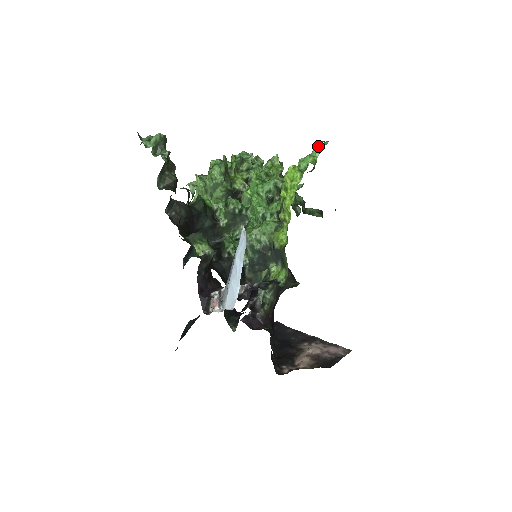
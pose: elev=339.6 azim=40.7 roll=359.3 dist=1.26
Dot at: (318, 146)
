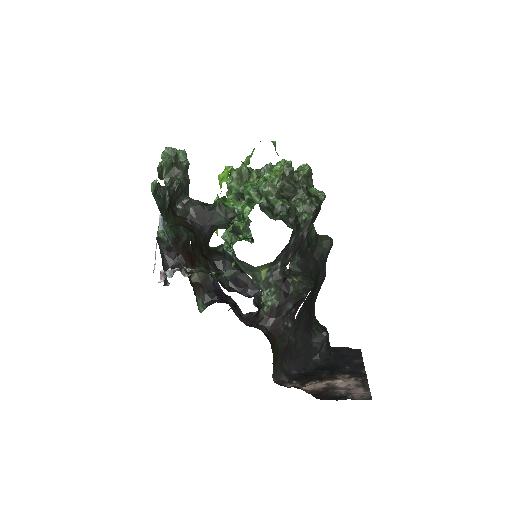
Dot at: occluded
